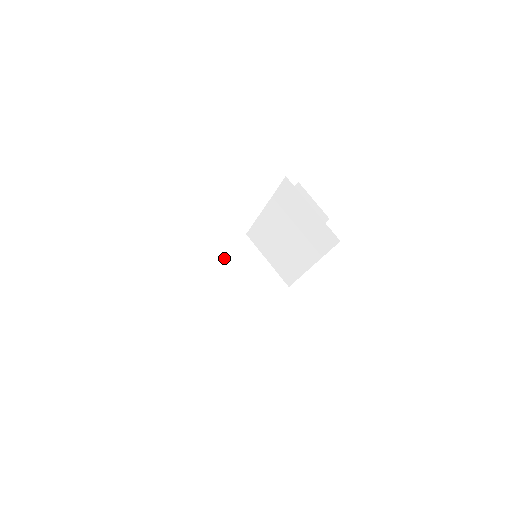
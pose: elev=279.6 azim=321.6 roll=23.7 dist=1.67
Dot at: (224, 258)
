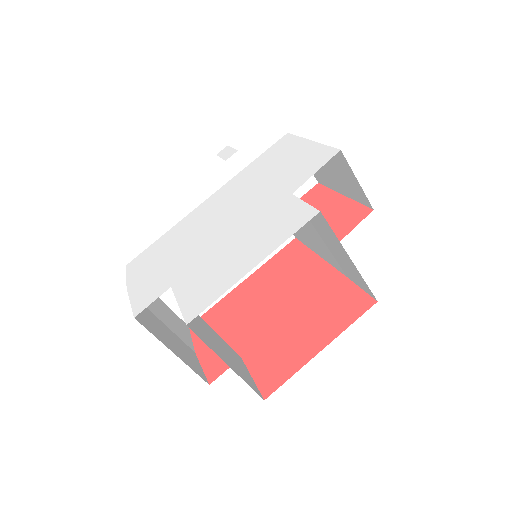
Dot at: occluded
